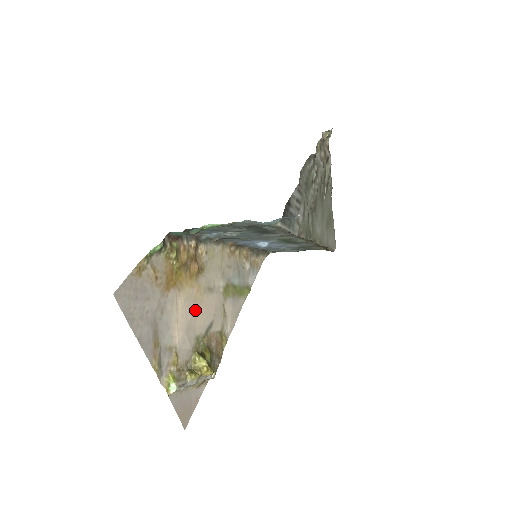
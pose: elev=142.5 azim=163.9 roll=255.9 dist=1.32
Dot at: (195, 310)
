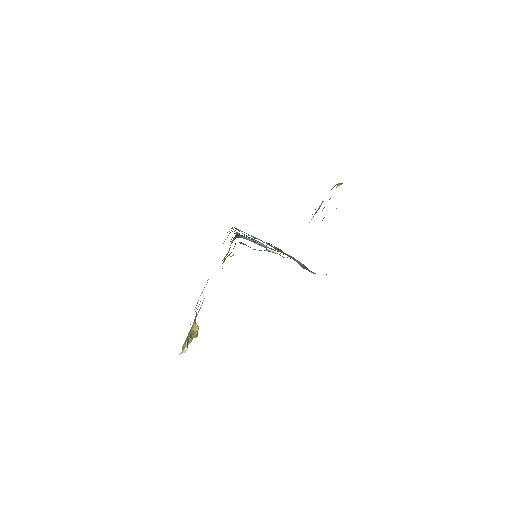
Dot at: occluded
